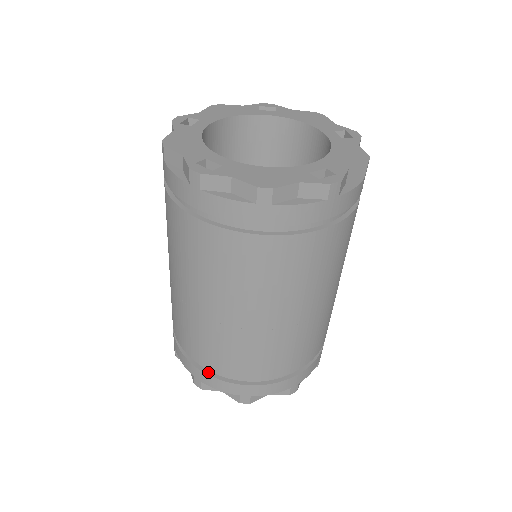
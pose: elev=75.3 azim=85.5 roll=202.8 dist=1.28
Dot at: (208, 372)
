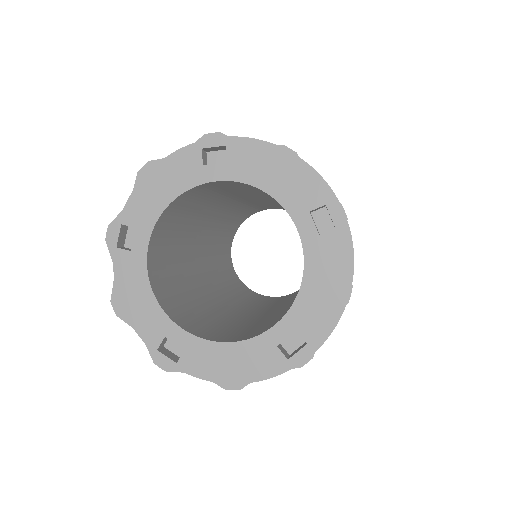
Dot at: occluded
